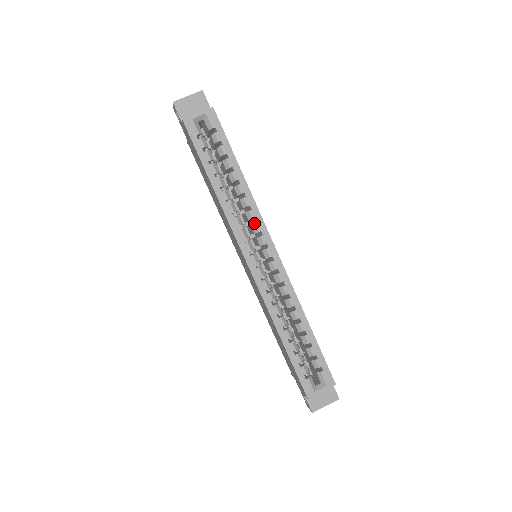
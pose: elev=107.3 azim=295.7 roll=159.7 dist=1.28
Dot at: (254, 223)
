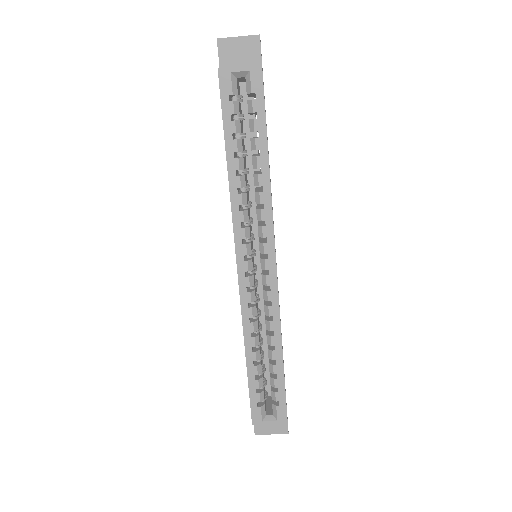
Dot at: (263, 224)
